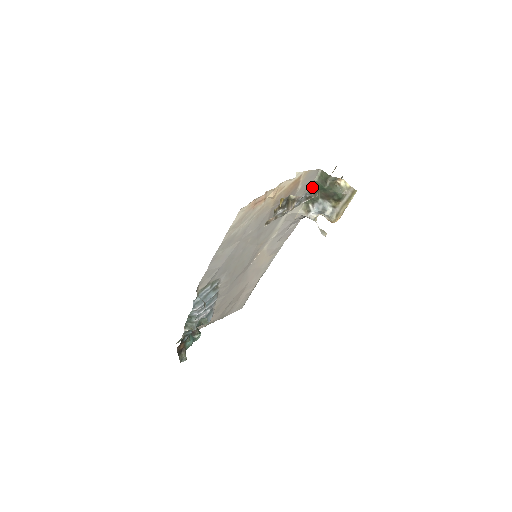
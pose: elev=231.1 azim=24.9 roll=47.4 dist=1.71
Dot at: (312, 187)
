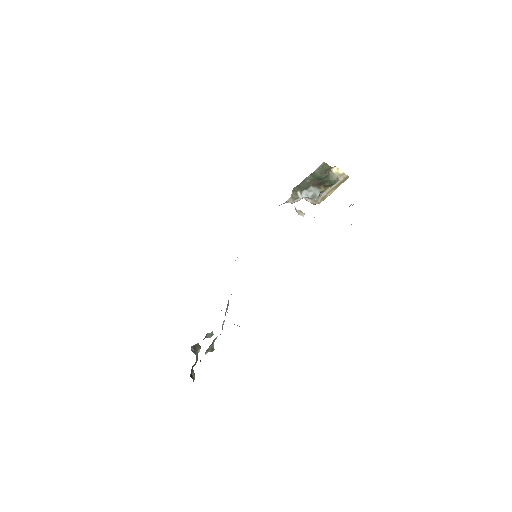
Dot at: (307, 177)
